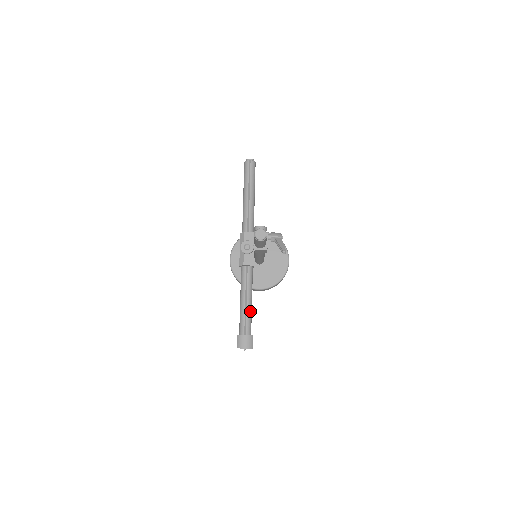
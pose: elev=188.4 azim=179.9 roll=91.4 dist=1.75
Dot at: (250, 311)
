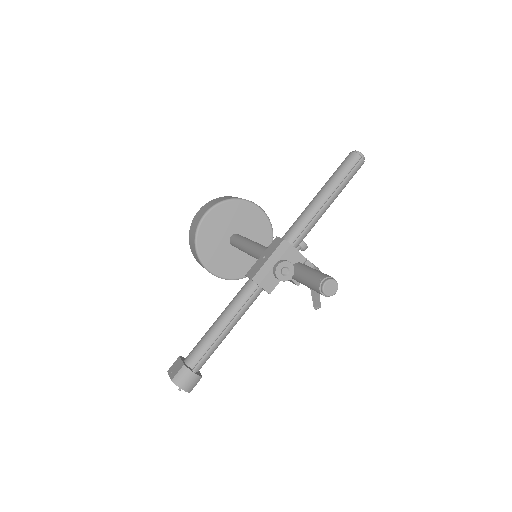
Dot at: (220, 343)
